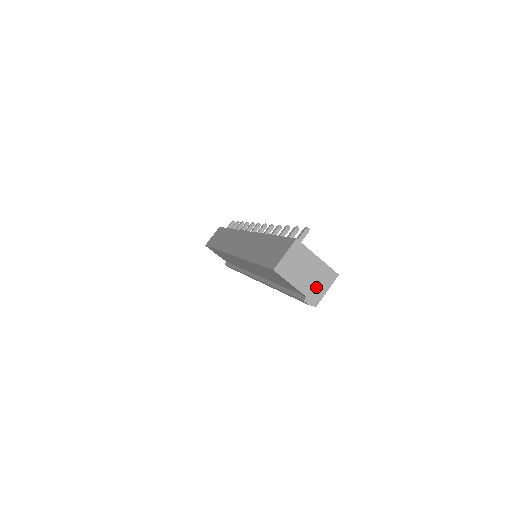
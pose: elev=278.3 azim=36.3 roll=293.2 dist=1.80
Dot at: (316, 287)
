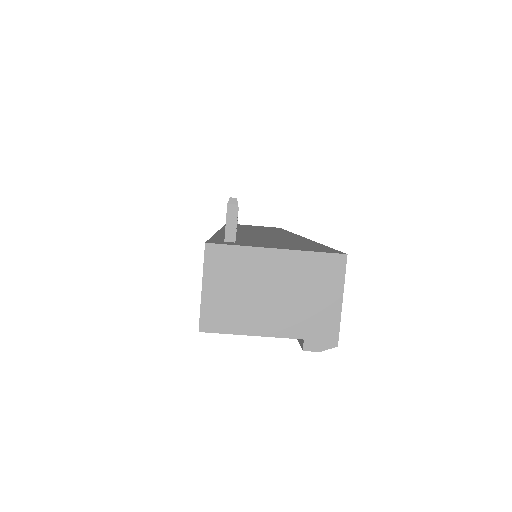
Dot at: (312, 309)
